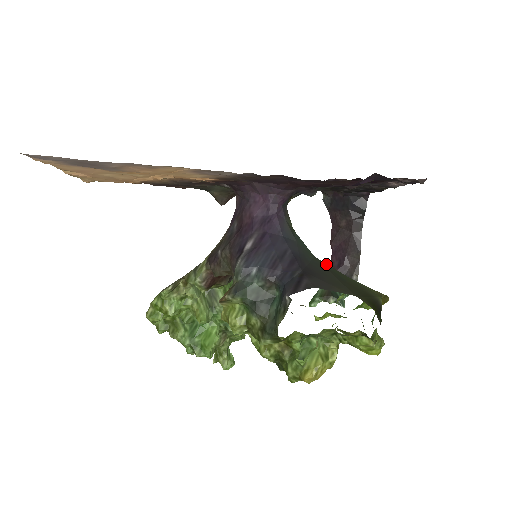
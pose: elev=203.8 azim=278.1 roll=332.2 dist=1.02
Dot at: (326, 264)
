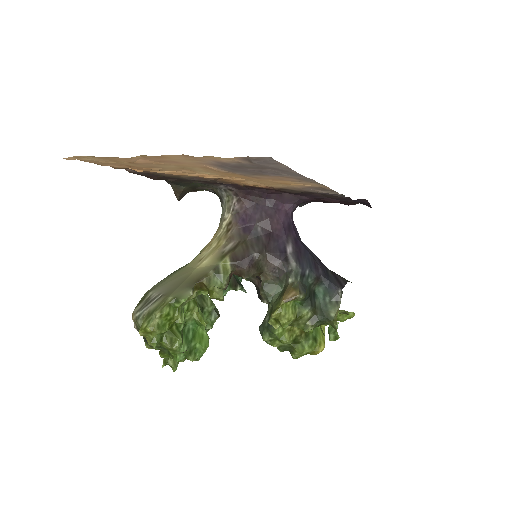
Dot at: occluded
